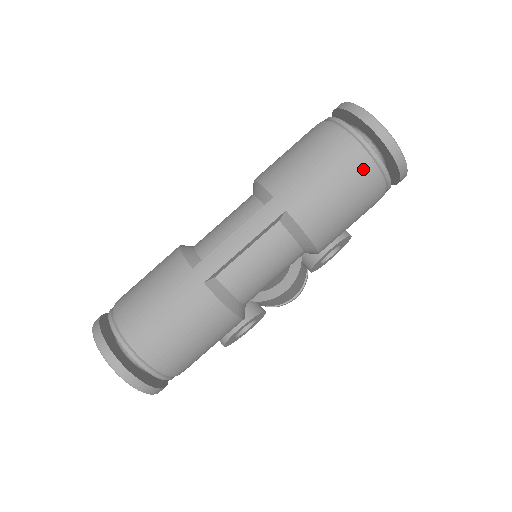
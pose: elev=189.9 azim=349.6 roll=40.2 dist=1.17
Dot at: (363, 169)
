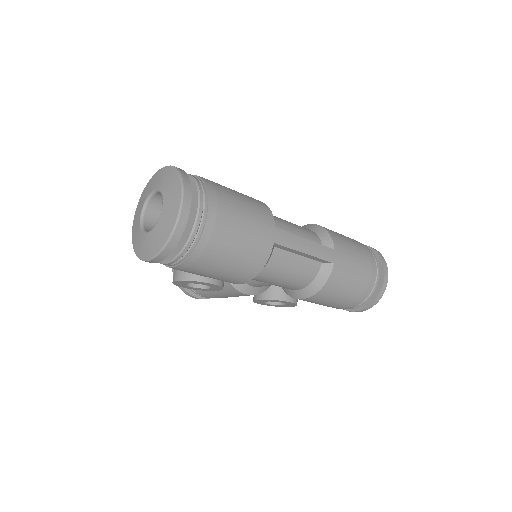
Dot at: (367, 289)
